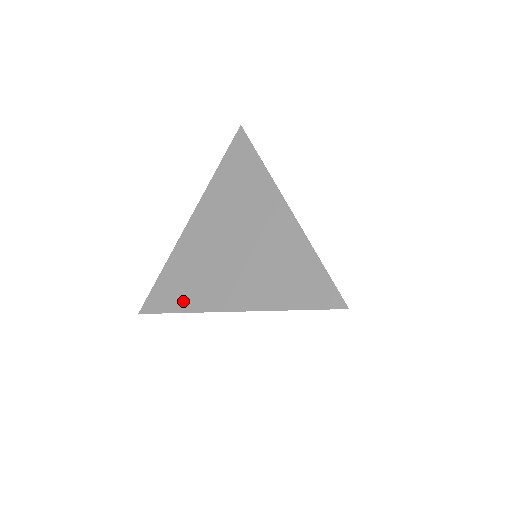
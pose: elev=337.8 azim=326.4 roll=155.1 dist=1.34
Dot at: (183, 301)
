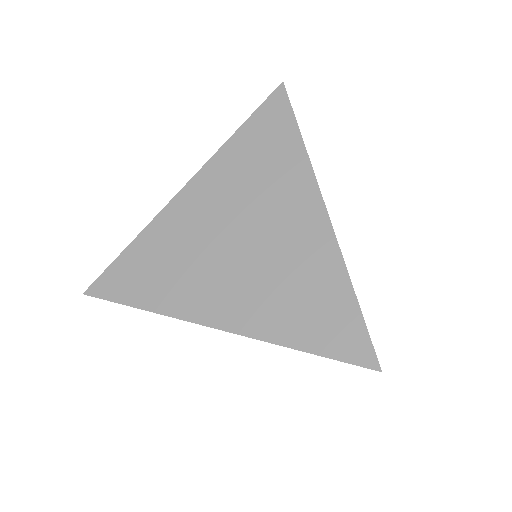
Dot at: (151, 295)
